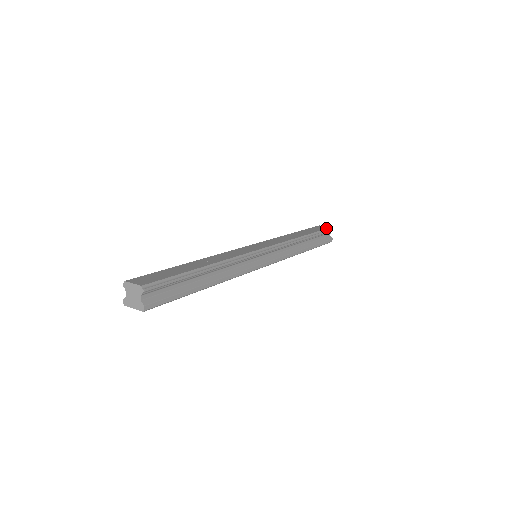
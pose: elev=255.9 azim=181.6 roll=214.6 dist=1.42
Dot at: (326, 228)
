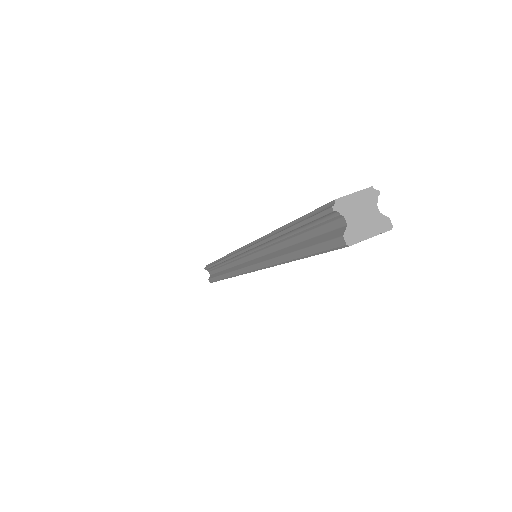
Dot at: occluded
